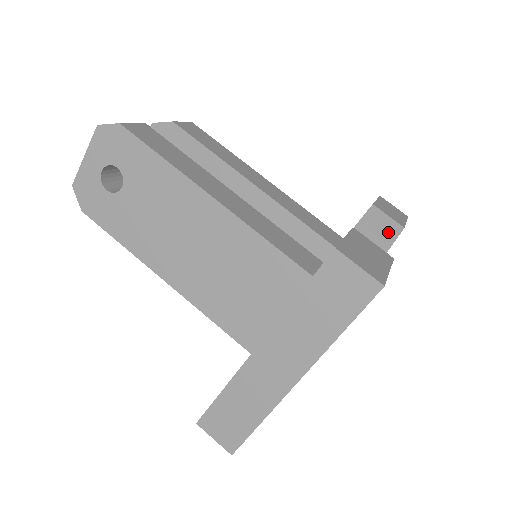
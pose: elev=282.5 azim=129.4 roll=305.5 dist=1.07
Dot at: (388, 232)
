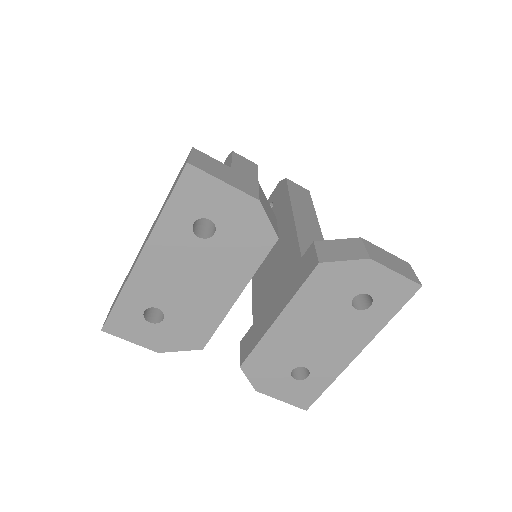
Dot at: (349, 254)
